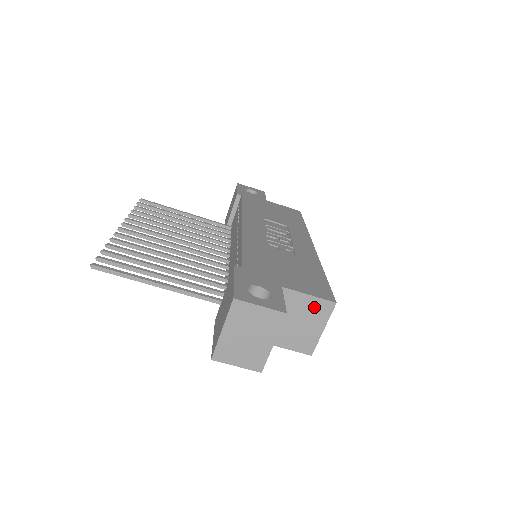
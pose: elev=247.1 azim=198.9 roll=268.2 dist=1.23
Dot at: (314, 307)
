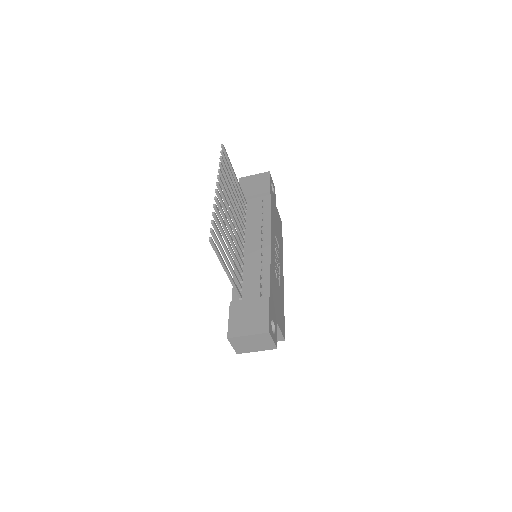
Dot at: occluded
